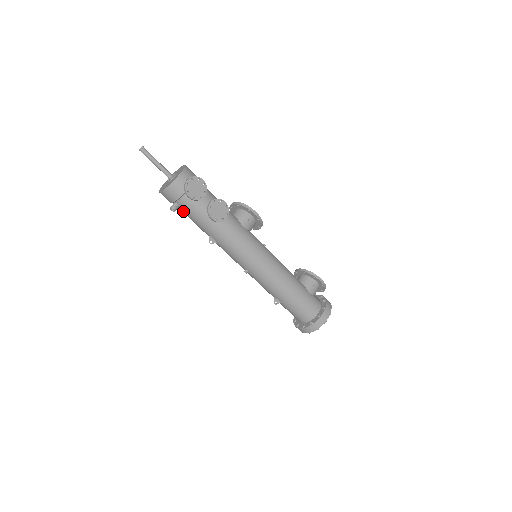
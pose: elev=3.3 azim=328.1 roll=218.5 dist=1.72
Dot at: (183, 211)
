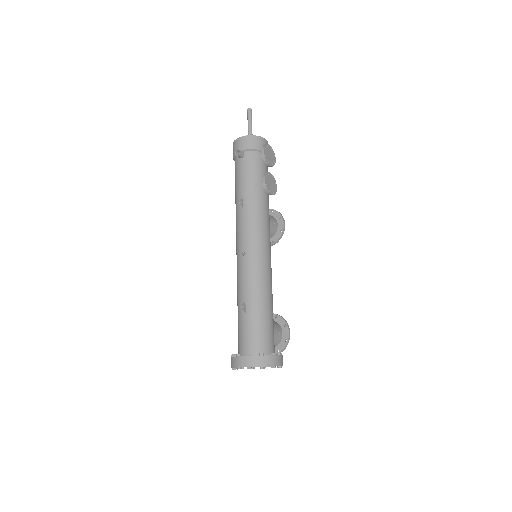
Dot at: (241, 164)
